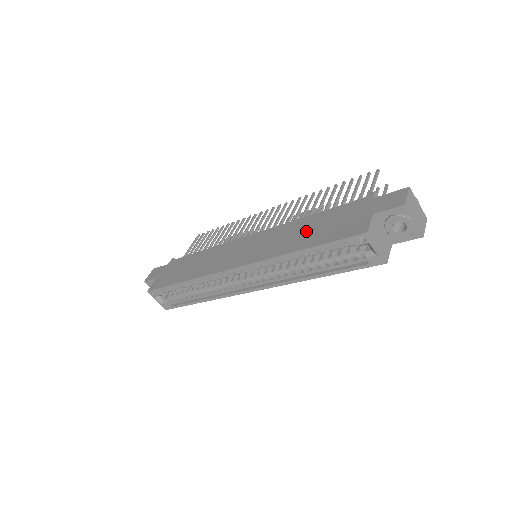
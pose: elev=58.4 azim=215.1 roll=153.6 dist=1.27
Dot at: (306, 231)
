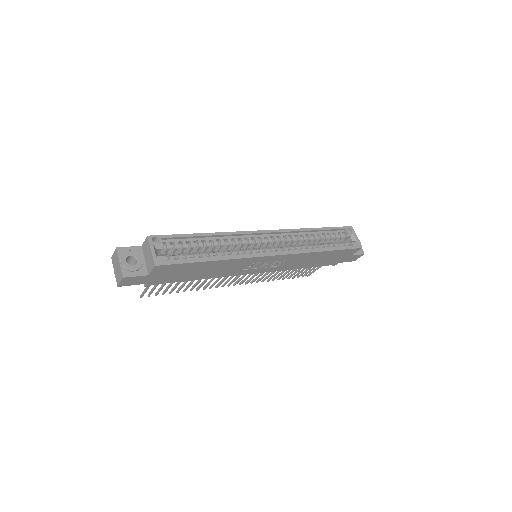
Dot at: occluded
